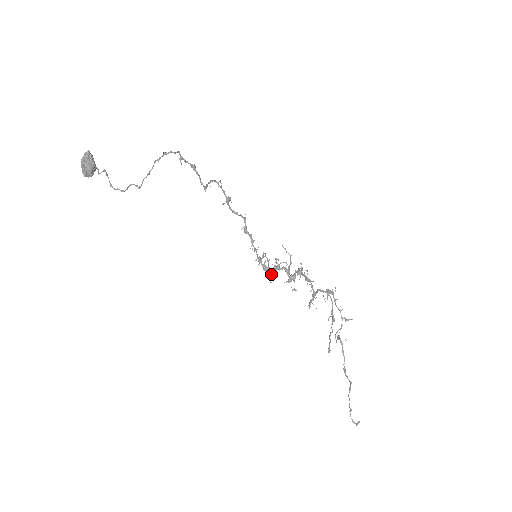
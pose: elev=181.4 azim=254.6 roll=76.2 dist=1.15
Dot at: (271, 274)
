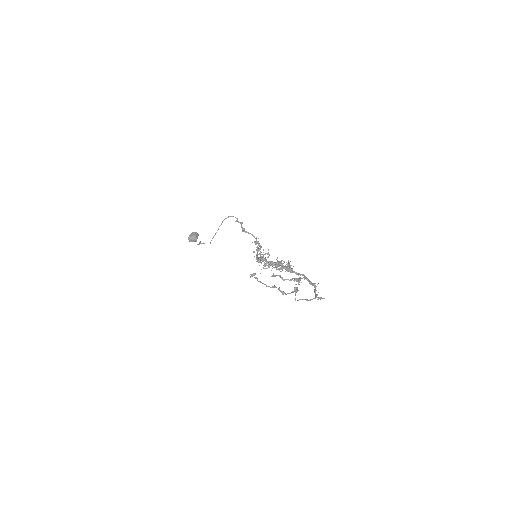
Dot at: (259, 258)
